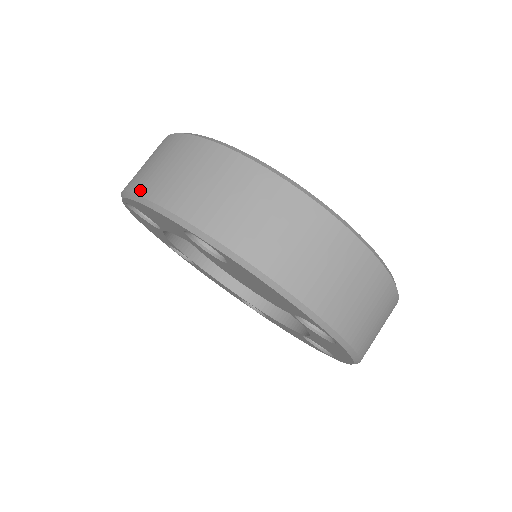
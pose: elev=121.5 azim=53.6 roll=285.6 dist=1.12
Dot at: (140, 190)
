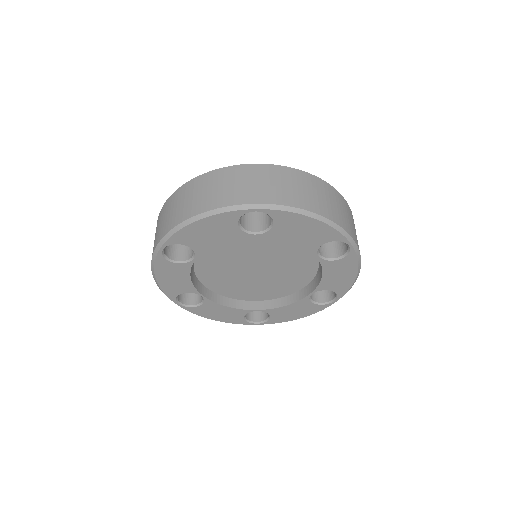
Dot at: (192, 214)
